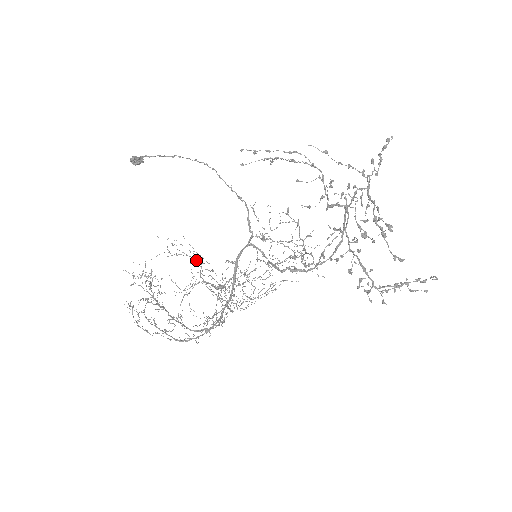
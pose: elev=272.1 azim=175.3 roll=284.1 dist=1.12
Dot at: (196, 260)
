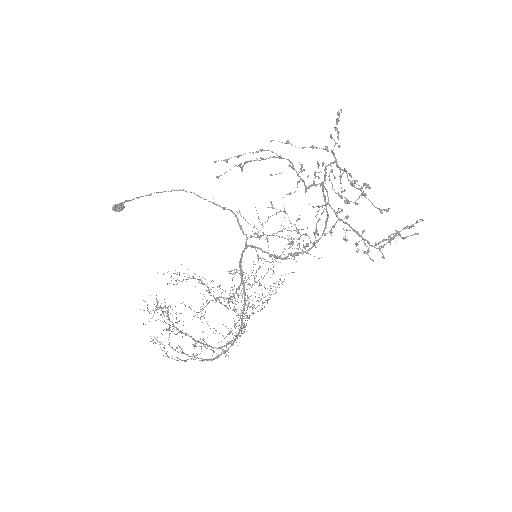
Dot at: occluded
